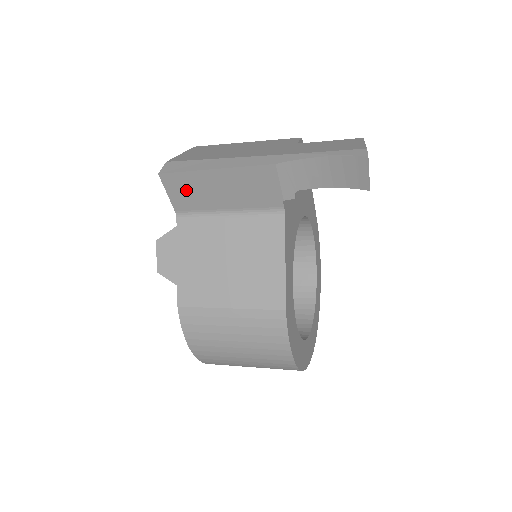
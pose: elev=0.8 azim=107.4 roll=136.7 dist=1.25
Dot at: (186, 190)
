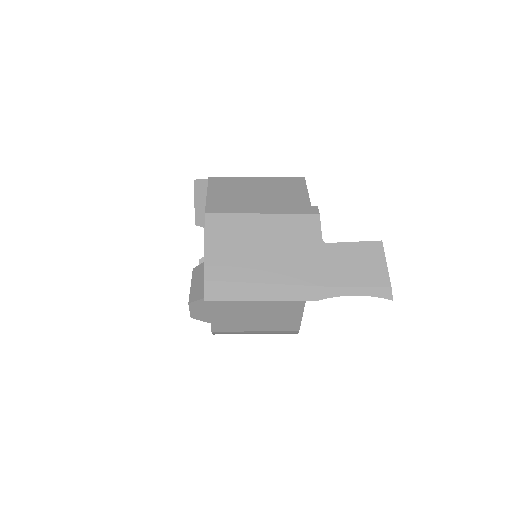
Dot at: occluded
